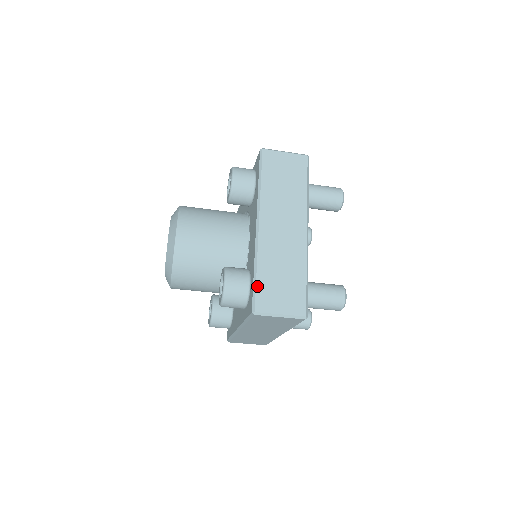
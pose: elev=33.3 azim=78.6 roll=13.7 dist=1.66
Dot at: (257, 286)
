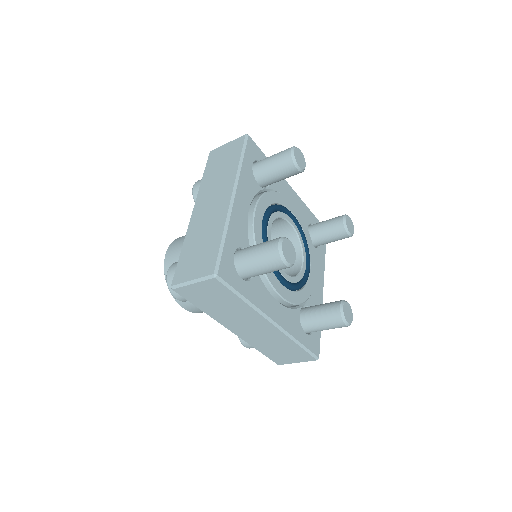
Dot at: (178, 263)
